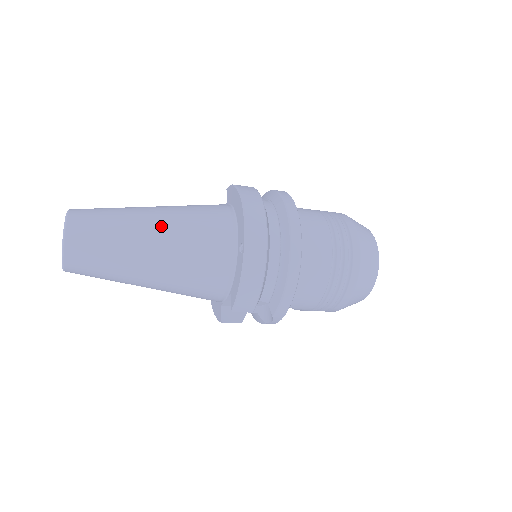
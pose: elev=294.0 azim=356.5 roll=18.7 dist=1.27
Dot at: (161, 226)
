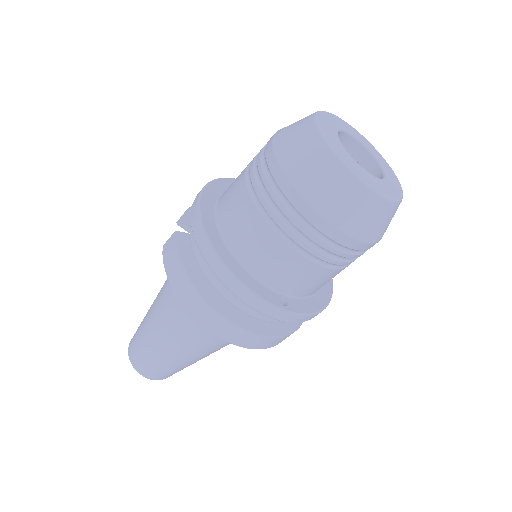
Dot at: (177, 347)
